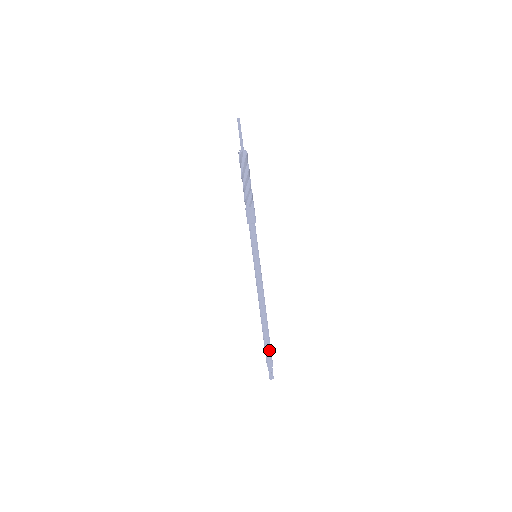
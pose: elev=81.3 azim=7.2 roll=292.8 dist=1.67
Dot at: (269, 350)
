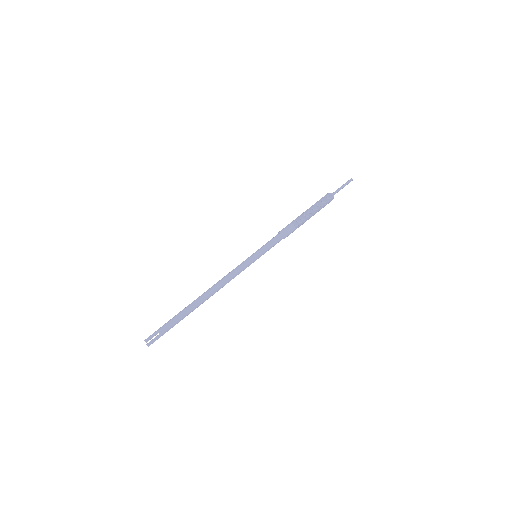
Dot at: (174, 318)
